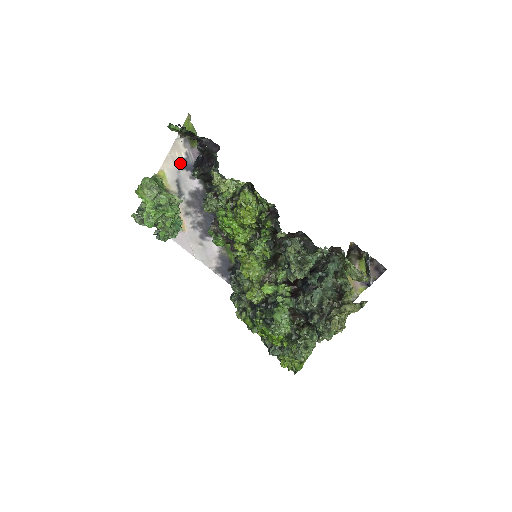
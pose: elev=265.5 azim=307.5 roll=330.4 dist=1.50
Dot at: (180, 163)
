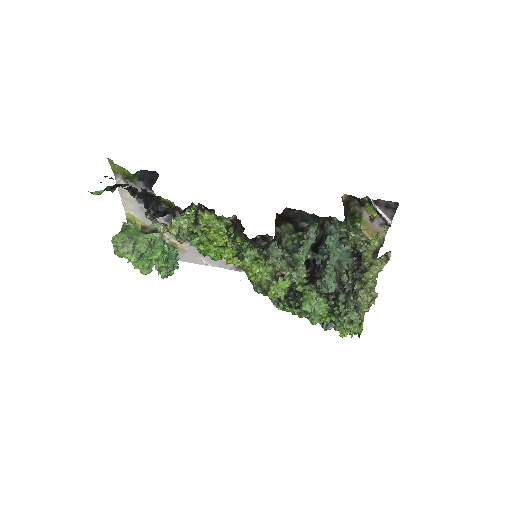
Dot at: (137, 201)
